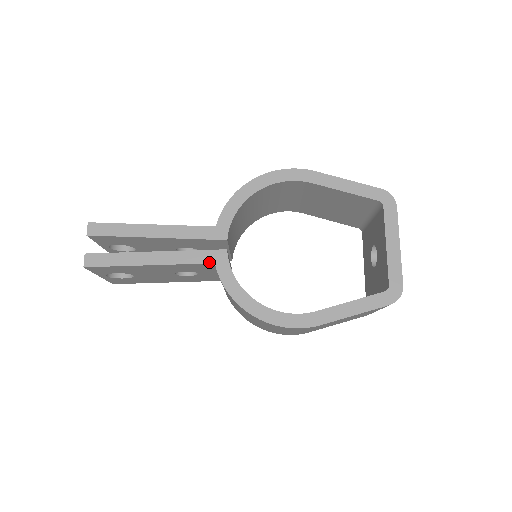
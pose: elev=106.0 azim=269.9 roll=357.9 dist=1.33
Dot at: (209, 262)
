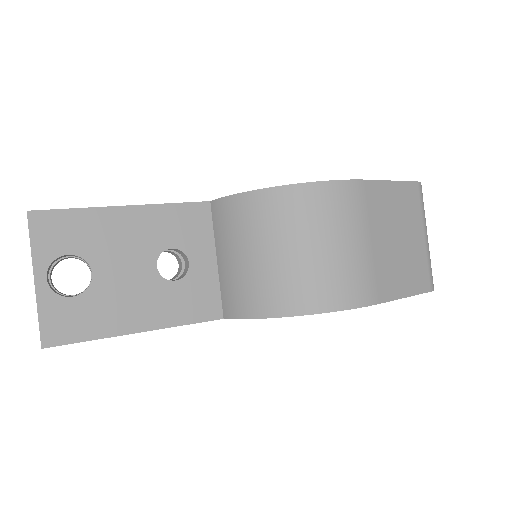
Dot at: (203, 202)
